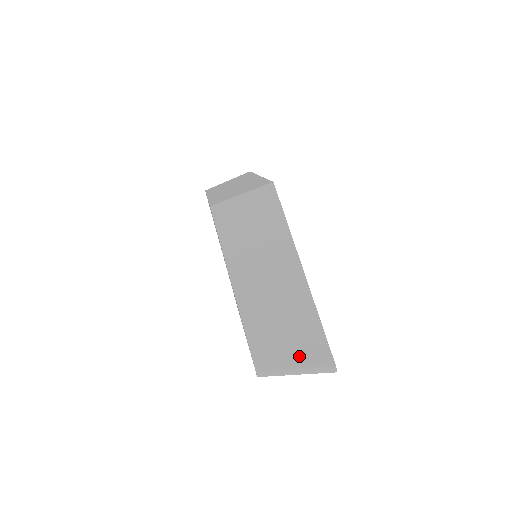
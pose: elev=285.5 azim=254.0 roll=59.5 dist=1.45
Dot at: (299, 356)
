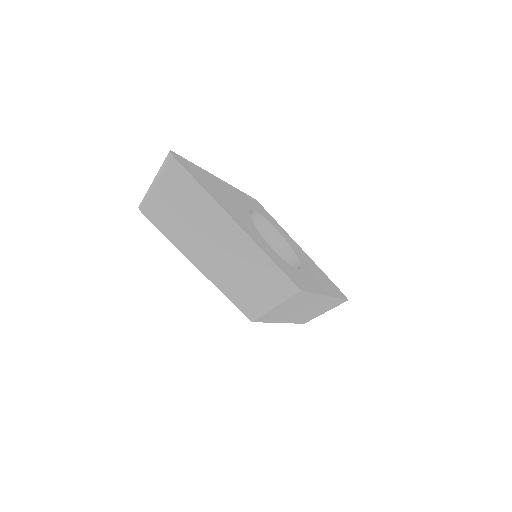
Dot at: (328, 310)
